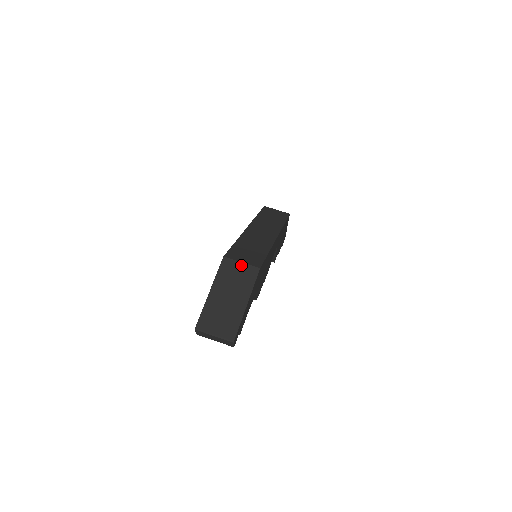
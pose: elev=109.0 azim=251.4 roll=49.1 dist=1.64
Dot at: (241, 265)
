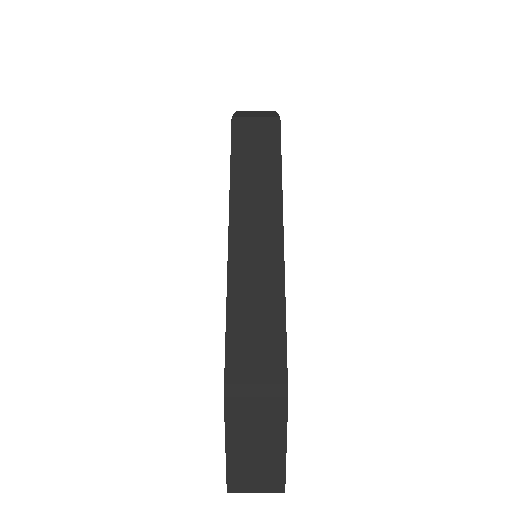
Dot at: (256, 401)
